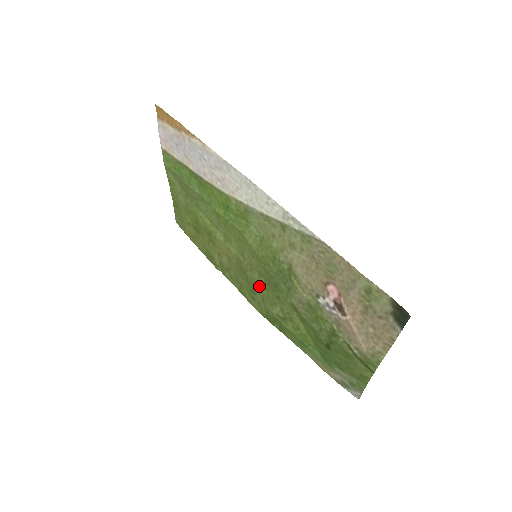
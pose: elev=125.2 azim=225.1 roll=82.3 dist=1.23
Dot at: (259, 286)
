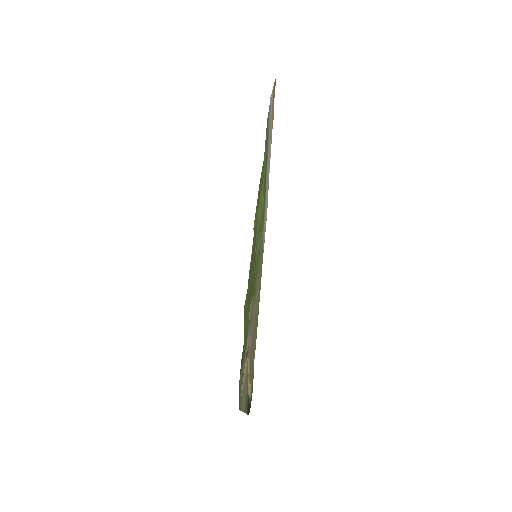
Dot at: (251, 274)
